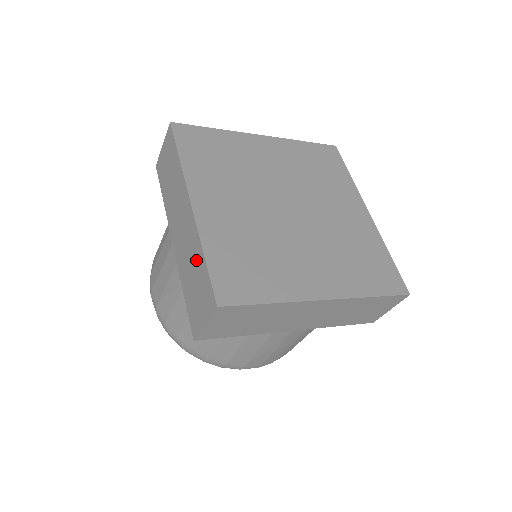
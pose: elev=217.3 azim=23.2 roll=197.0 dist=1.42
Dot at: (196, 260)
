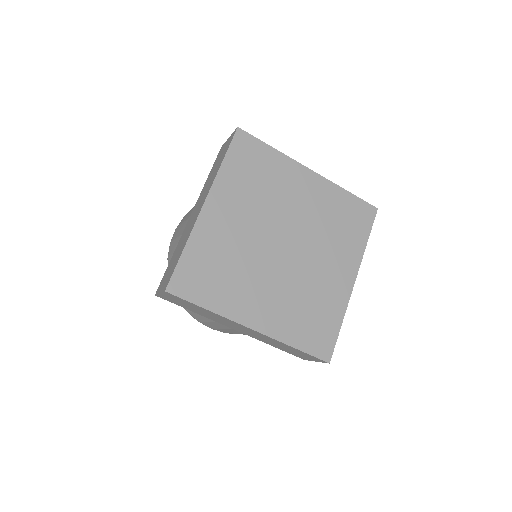
Dot at: (284, 346)
